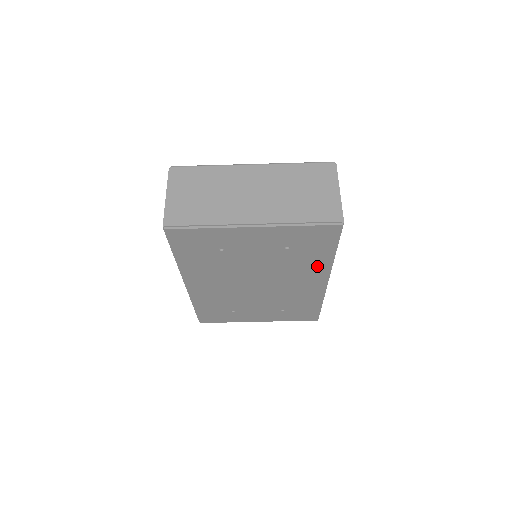
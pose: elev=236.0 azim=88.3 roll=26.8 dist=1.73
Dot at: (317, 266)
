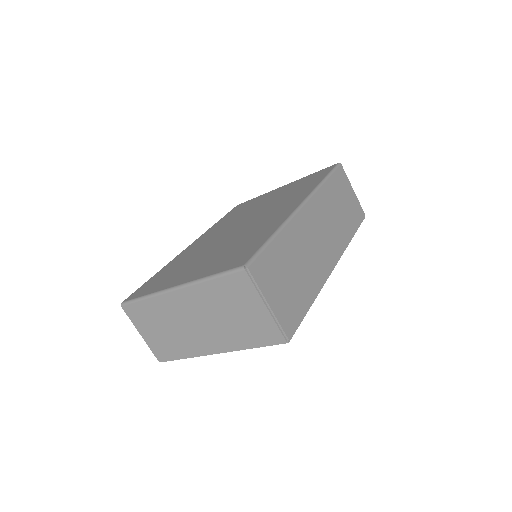
Dot at: occluded
